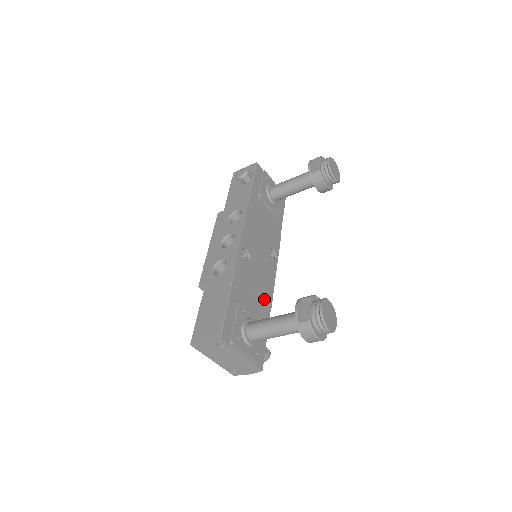
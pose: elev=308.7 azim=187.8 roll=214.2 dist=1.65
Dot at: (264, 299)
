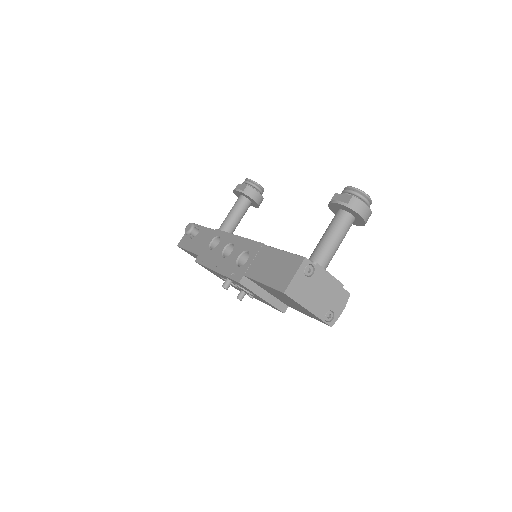
Dot at: occluded
